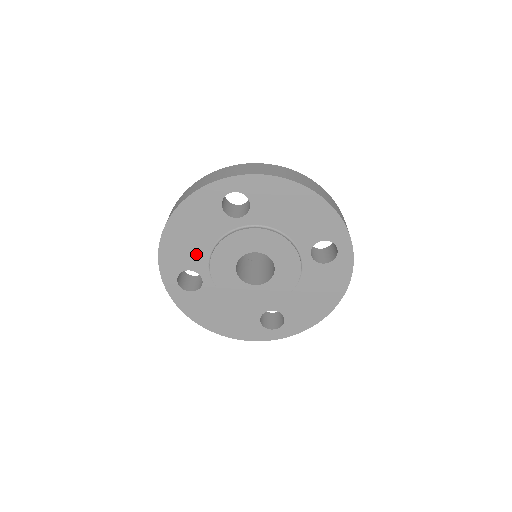
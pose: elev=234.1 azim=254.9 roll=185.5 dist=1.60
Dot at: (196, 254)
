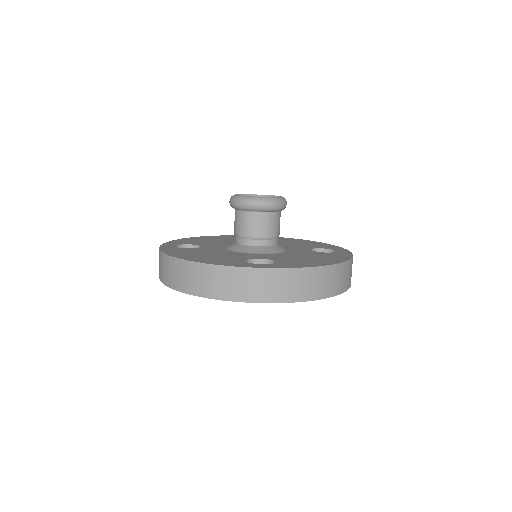
Dot at: occluded
